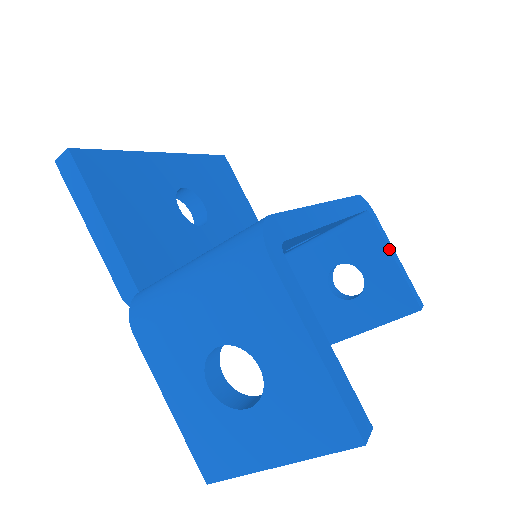
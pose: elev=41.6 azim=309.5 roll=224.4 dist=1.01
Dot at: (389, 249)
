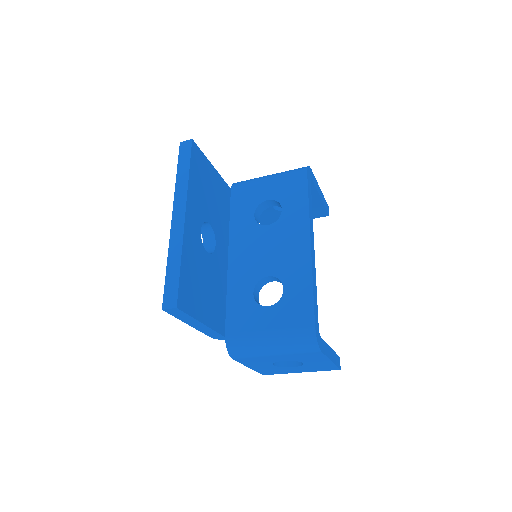
Dot at: (318, 193)
